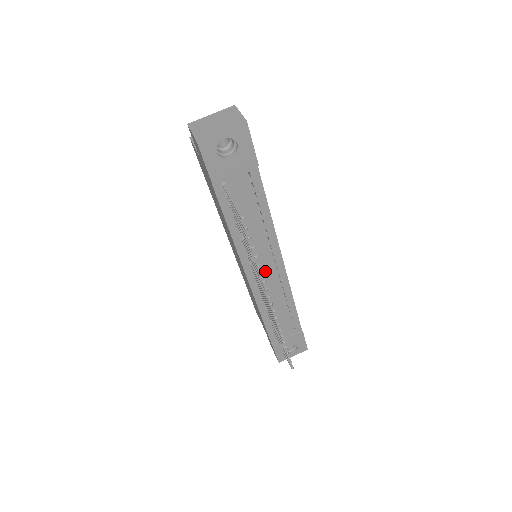
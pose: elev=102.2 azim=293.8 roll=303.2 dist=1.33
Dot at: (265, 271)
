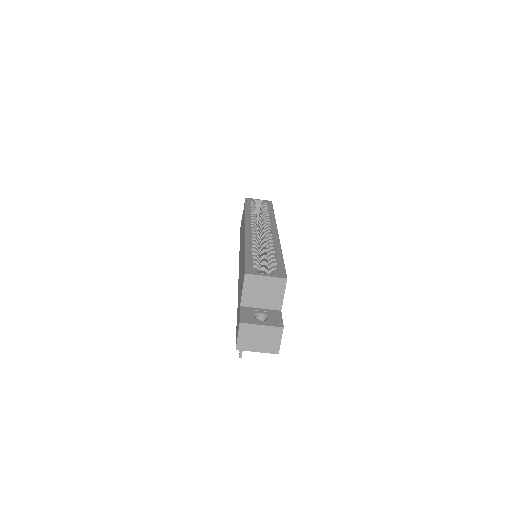
Dot at: occluded
